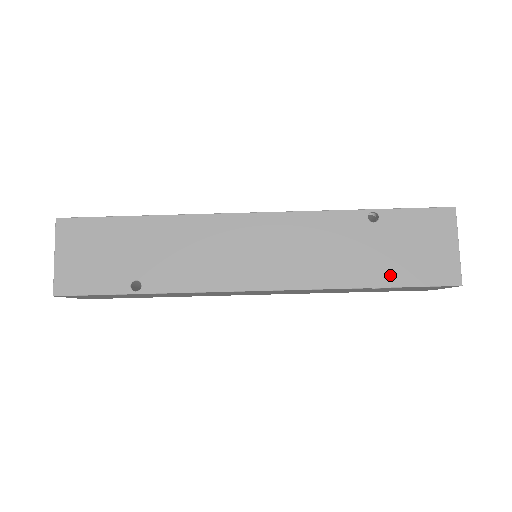
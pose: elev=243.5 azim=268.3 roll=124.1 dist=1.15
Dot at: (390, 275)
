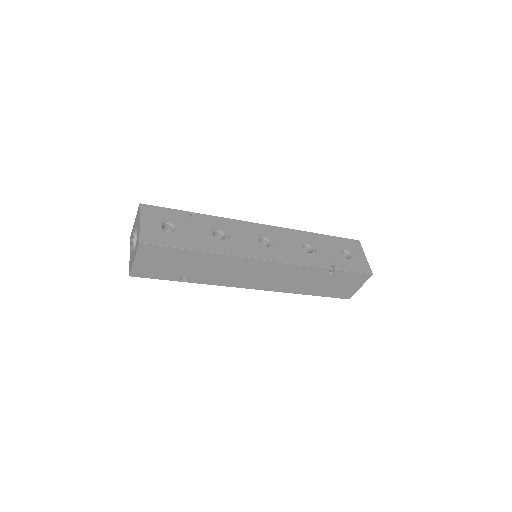
Dot at: (321, 292)
